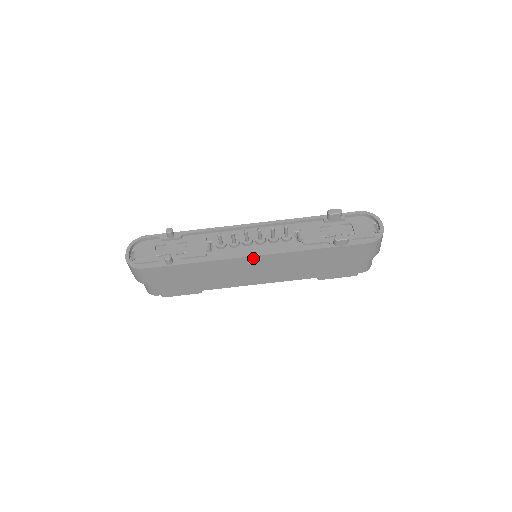
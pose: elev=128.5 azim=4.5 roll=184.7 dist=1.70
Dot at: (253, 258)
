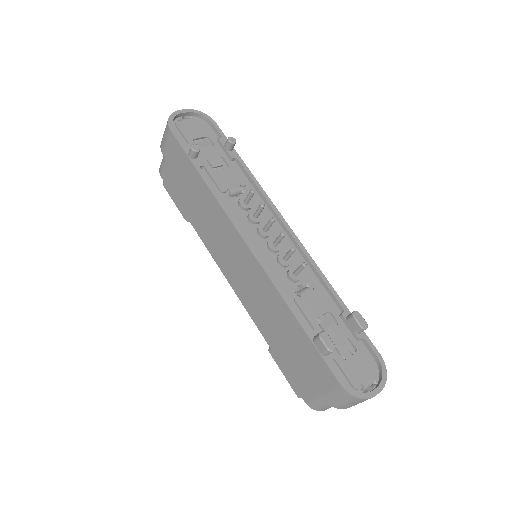
Dot at: (245, 245)
